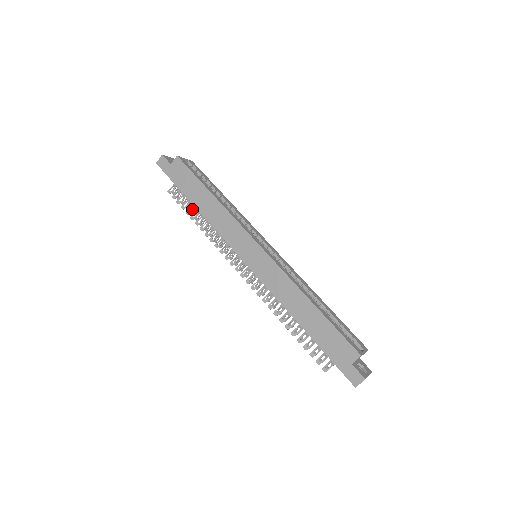
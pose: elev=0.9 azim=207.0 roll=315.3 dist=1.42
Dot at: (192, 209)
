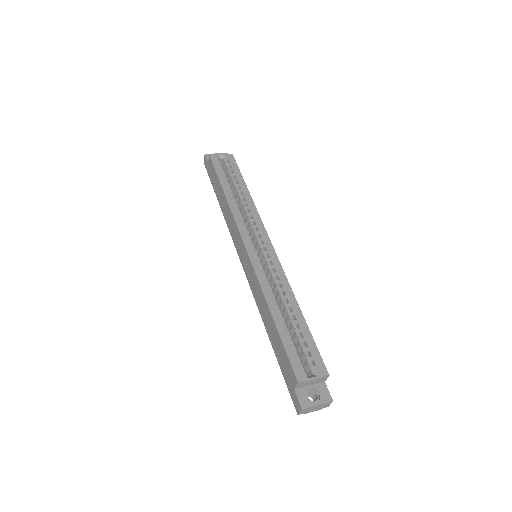
Dot at: occluded
